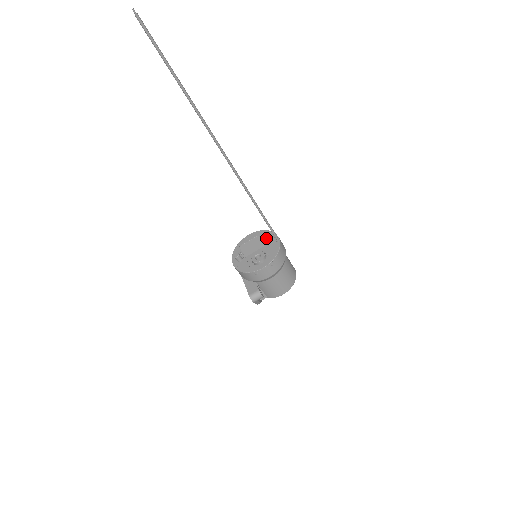
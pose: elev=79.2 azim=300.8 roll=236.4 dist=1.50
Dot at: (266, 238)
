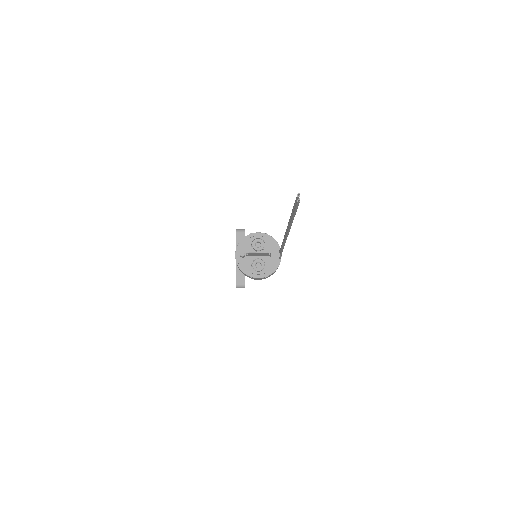
Dot at: (271, 248)
